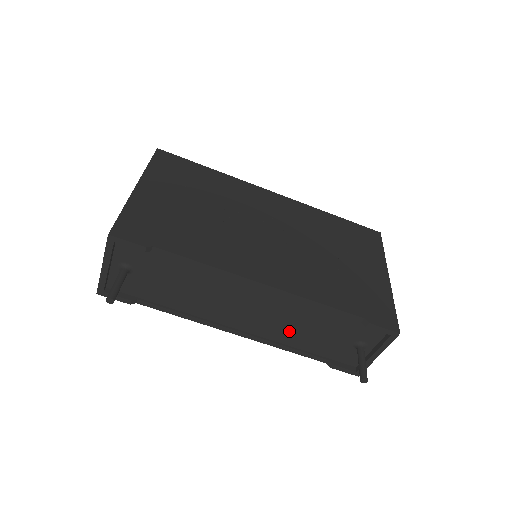
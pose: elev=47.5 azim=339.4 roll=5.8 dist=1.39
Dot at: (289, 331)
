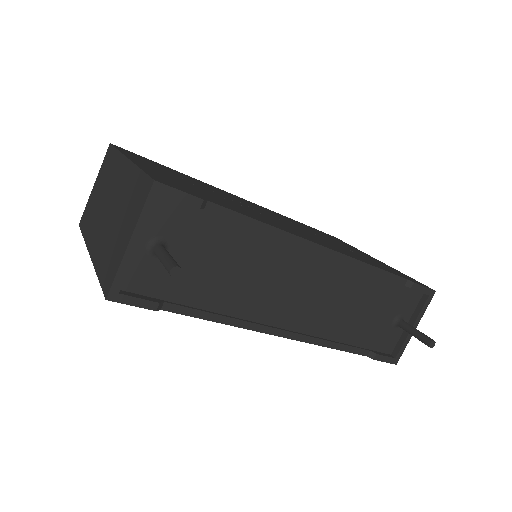
Dot at: (337, 317)
